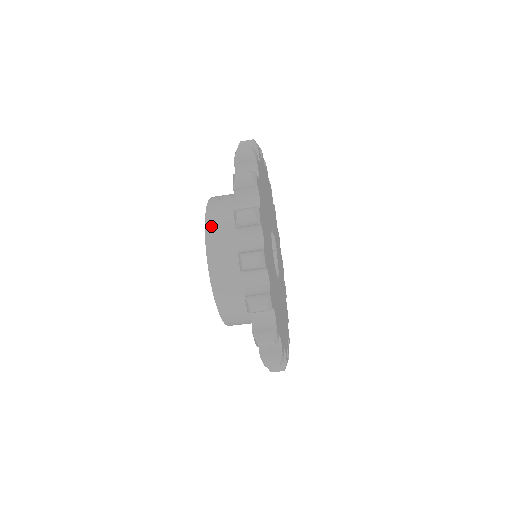
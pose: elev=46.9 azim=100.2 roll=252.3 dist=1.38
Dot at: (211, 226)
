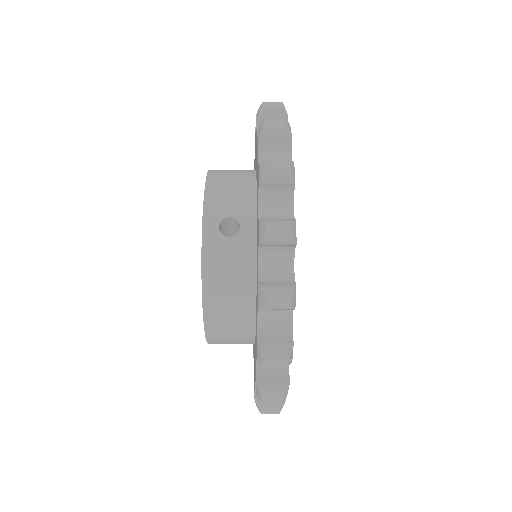
Dot at: (211, 291)
